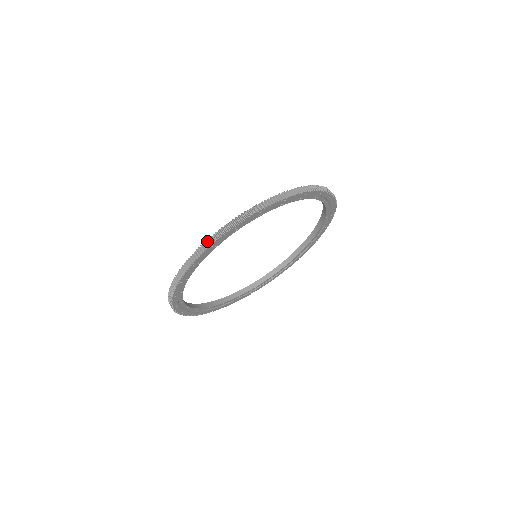
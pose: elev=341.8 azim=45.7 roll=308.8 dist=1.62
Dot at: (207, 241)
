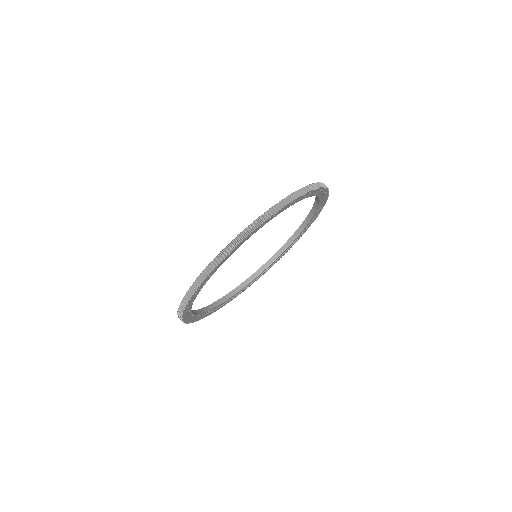
Dot at: (189, 290)
